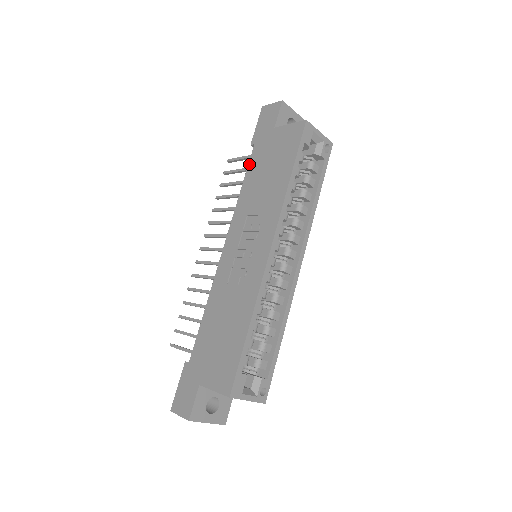
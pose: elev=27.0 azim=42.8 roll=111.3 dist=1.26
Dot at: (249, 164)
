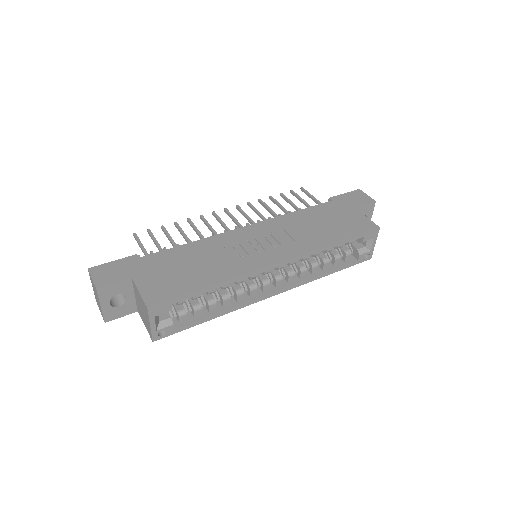
Dot at: (316, 206)
